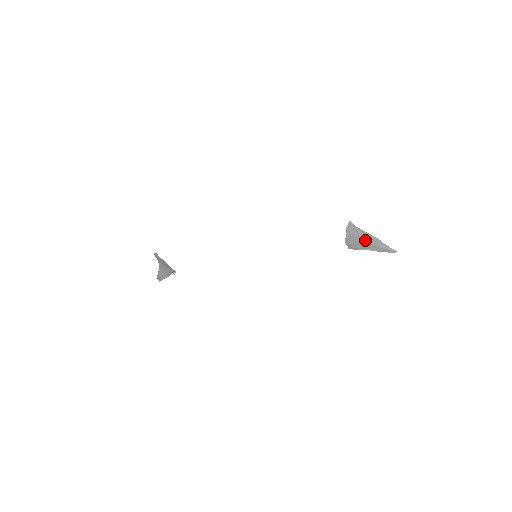
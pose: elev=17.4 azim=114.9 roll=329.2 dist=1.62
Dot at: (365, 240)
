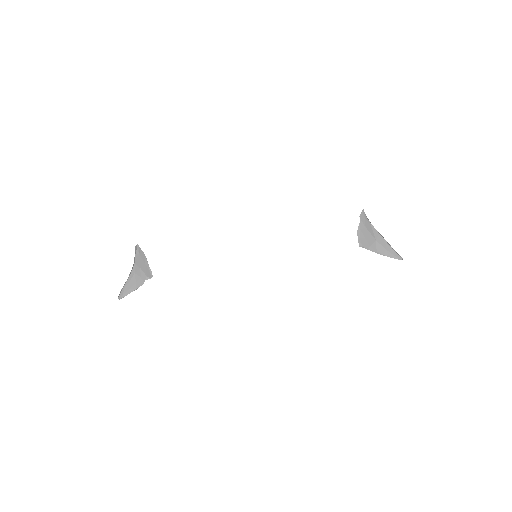
Dot at: (374, 239)
